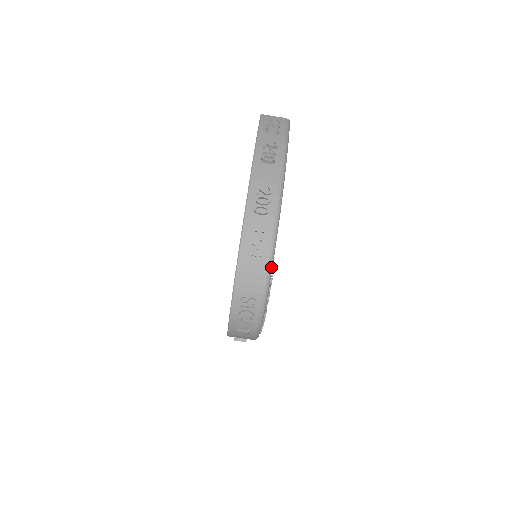
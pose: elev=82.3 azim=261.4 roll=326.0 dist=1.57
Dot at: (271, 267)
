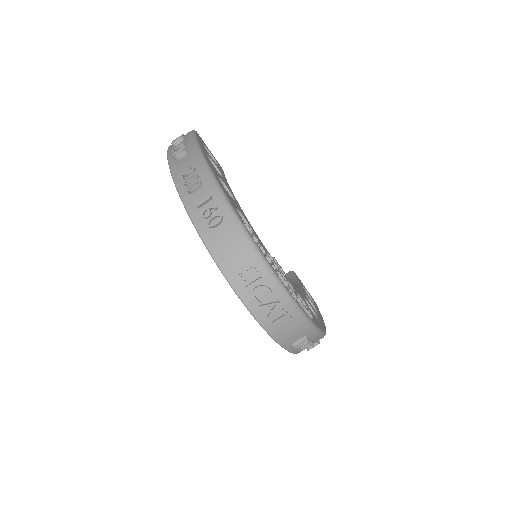
Dot at: (240, 223)
